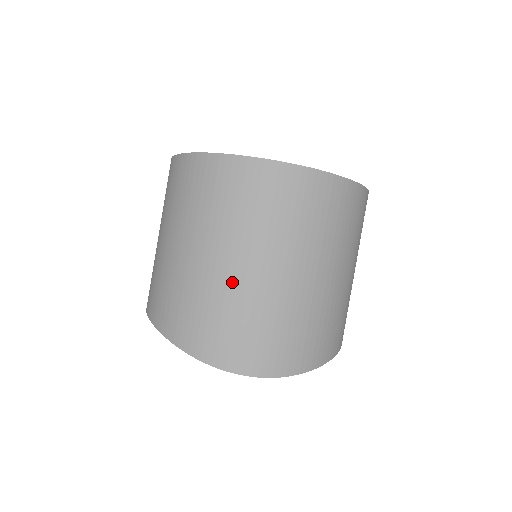
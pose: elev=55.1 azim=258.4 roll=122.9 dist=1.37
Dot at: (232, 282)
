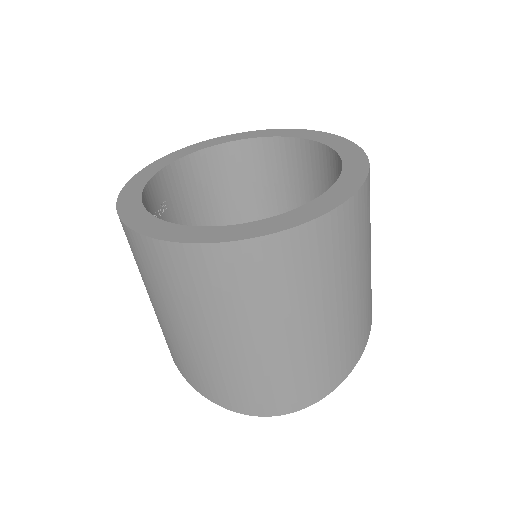
Dot at: (228, 356)
